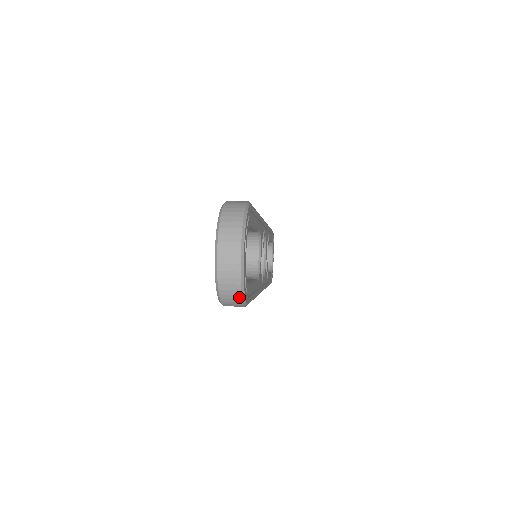
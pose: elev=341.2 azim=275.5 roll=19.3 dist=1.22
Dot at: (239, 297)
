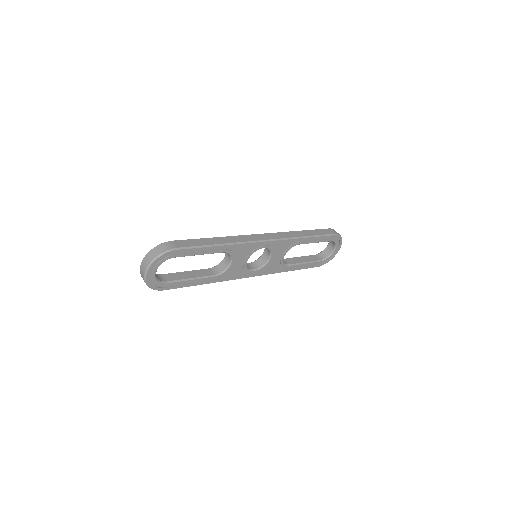
Dot at: (150, 287)
